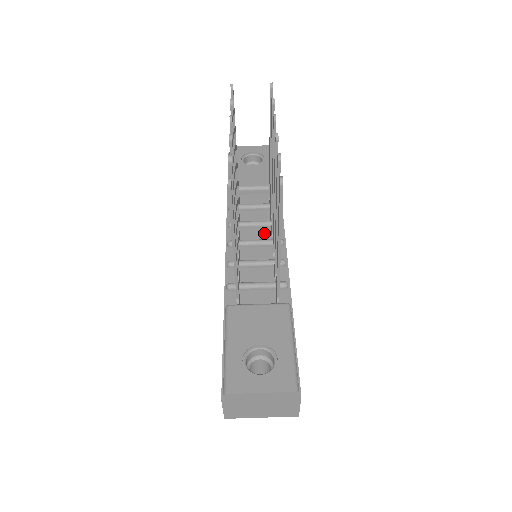
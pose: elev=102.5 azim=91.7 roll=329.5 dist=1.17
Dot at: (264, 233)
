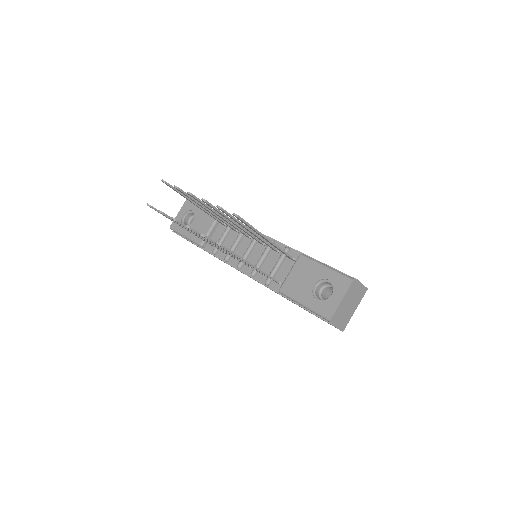
Dot at: (245, 242)
